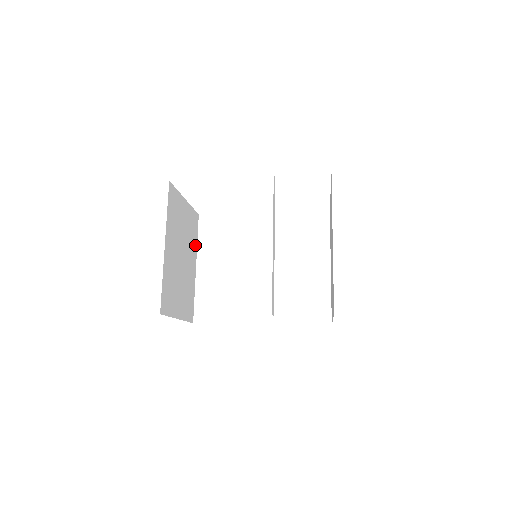
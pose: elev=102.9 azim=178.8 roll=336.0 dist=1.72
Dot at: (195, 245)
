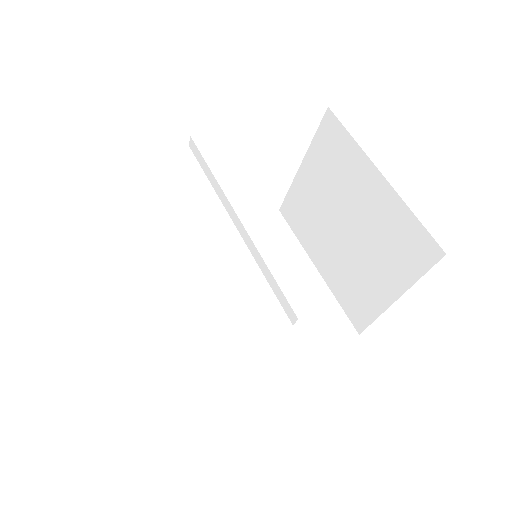
Dot at: occluded
